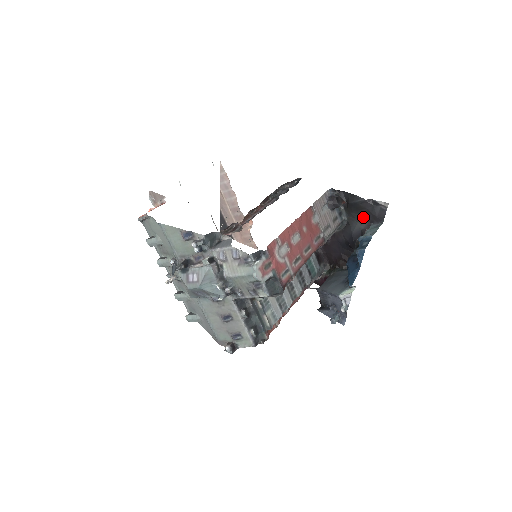
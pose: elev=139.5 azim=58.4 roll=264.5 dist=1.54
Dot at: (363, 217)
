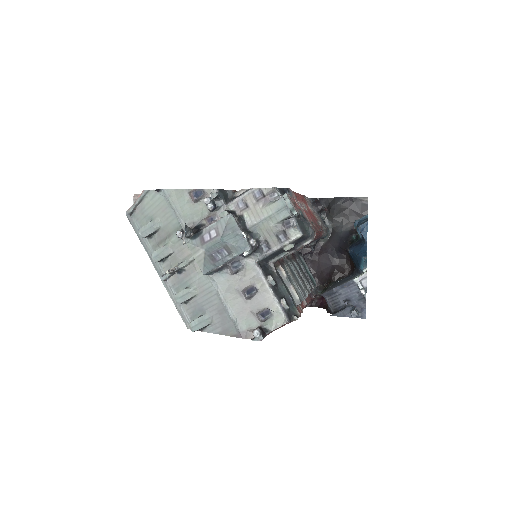
Dot at: (347, 218)
